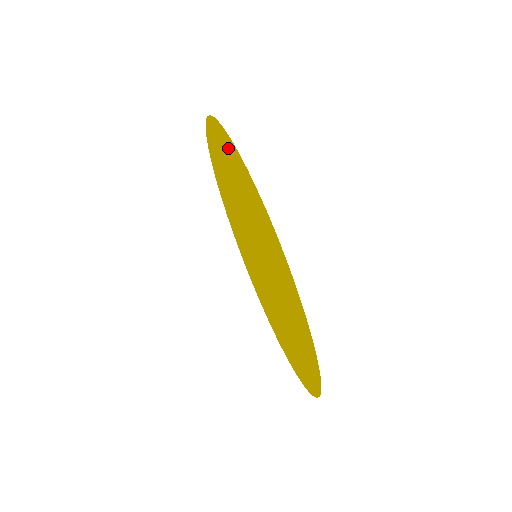
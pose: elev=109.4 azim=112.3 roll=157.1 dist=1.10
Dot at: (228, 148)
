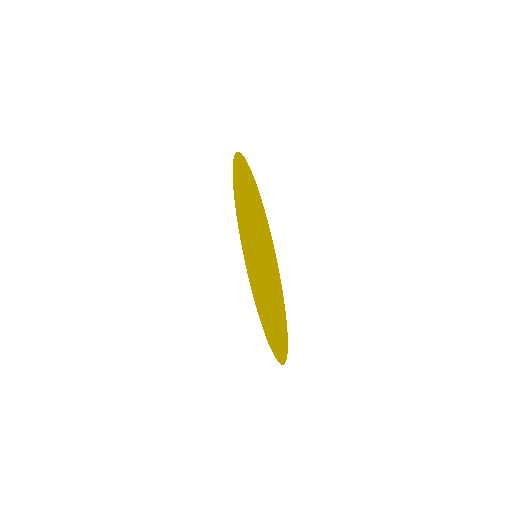
Dot at: (269, 242)
